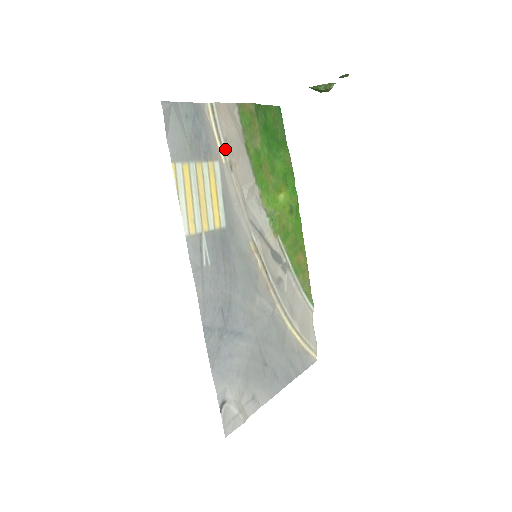
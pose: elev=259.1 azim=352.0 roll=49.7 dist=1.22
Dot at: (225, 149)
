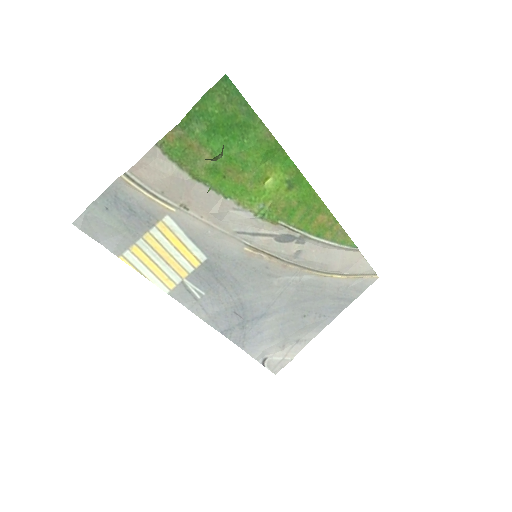
Dot at: (168, 200)
